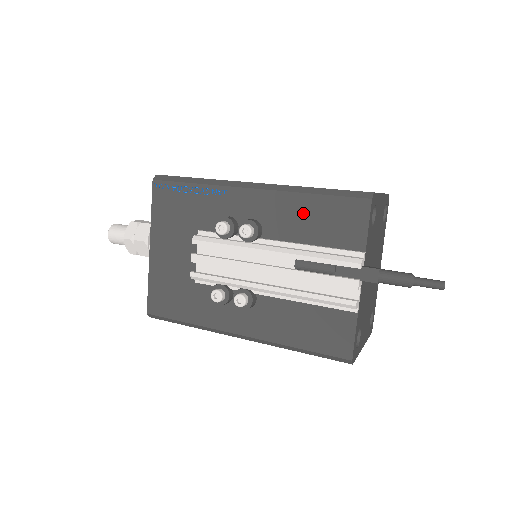
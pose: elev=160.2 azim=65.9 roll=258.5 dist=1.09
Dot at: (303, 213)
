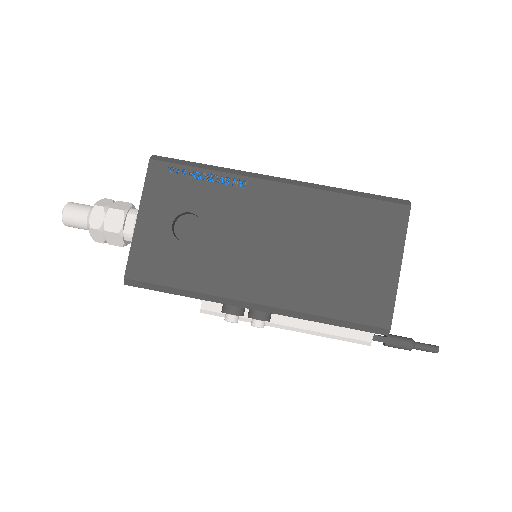
Dot at: occluded
